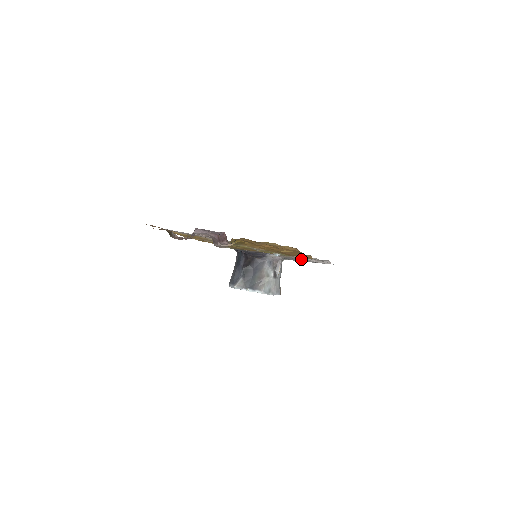
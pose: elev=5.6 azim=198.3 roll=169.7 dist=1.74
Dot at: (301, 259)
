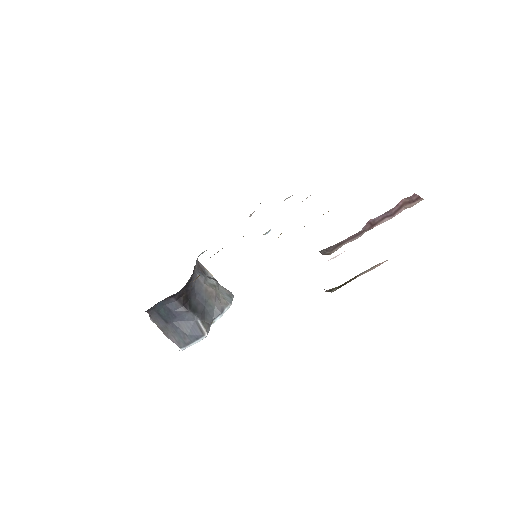
Dot at: occluded
